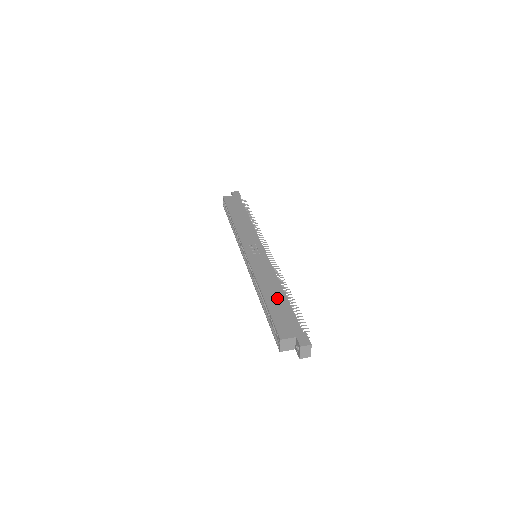
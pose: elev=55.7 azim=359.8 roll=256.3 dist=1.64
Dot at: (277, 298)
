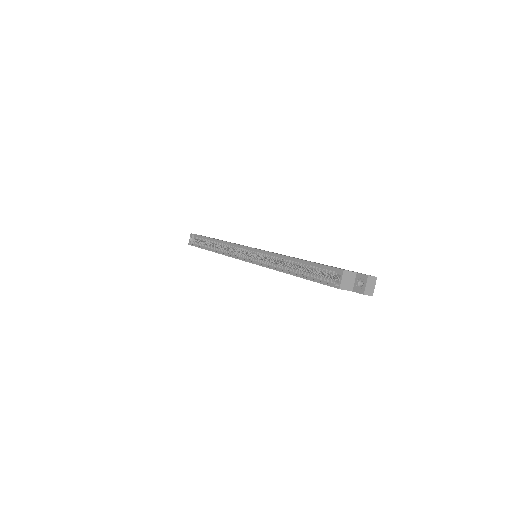
Dot at: occluded
